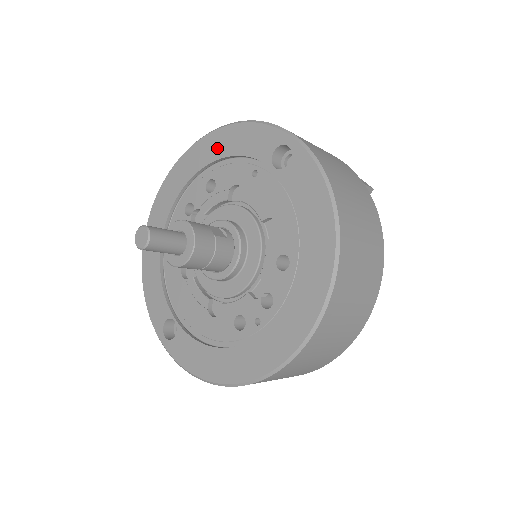
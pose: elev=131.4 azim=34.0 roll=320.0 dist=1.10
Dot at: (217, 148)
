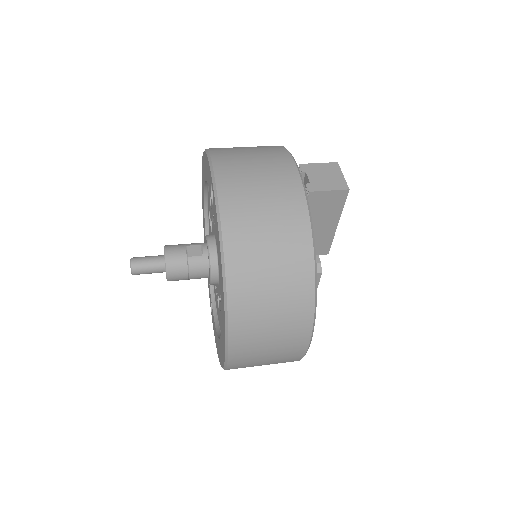
Dot at: (204, 170)
